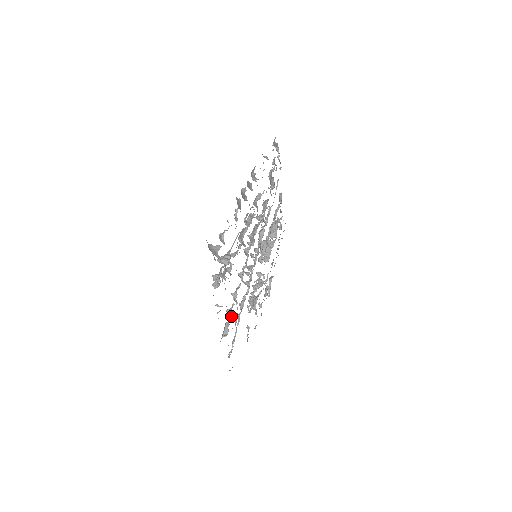
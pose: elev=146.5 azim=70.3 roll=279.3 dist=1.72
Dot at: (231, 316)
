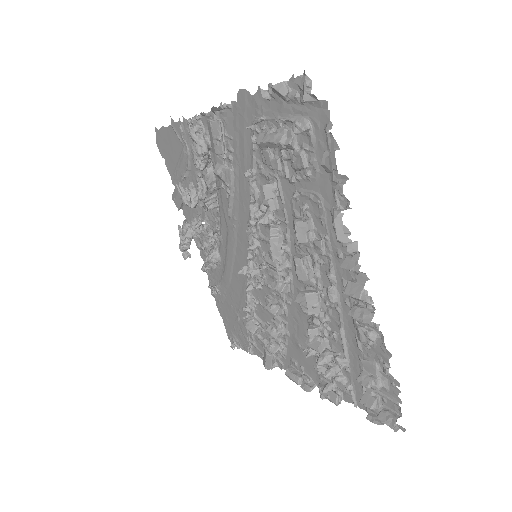
Dot at: occluded
